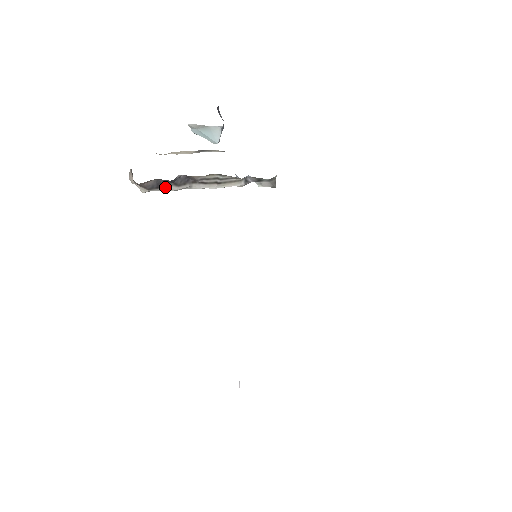
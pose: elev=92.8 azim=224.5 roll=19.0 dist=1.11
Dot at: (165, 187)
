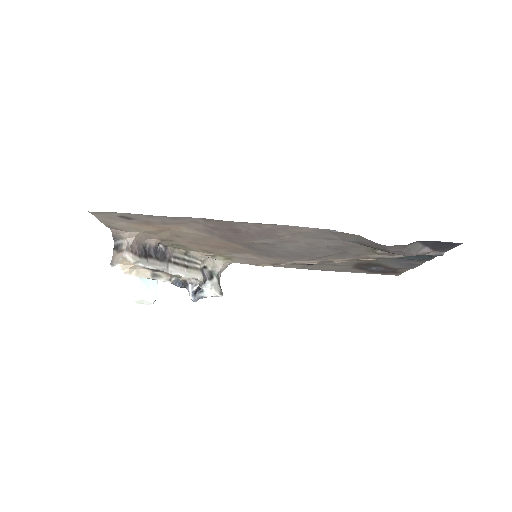
Dot at: (150, 261)
